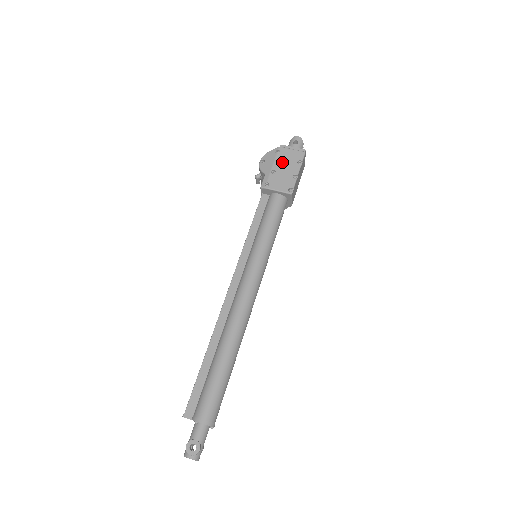
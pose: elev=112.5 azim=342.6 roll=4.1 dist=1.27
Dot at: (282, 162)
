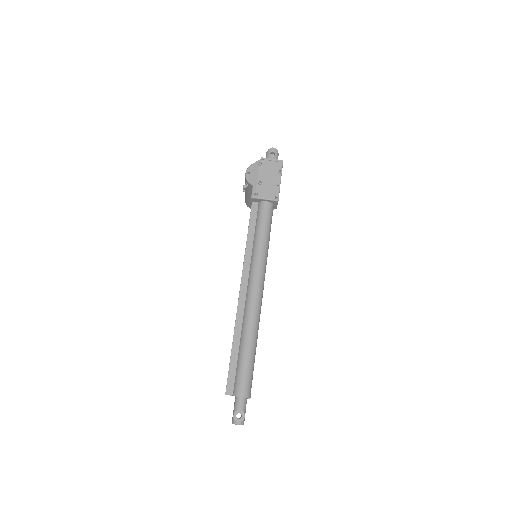
Dot at: (265, 173)
